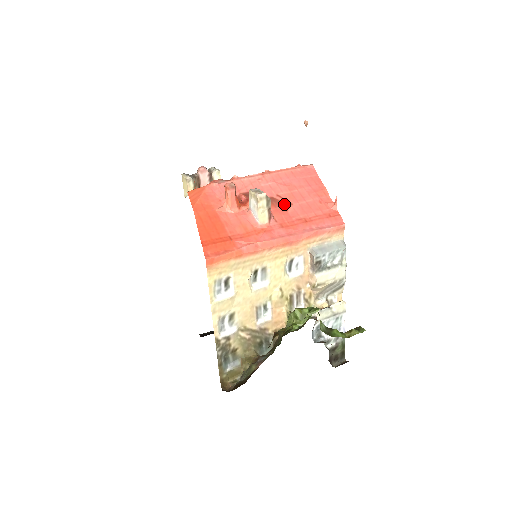
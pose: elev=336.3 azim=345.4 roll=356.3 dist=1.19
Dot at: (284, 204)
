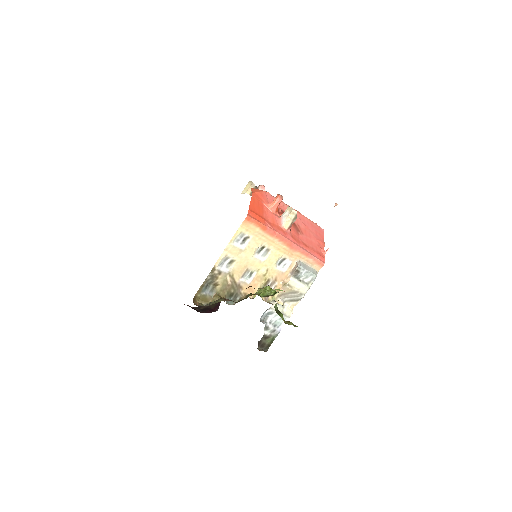
Dot at: (299, 230)
